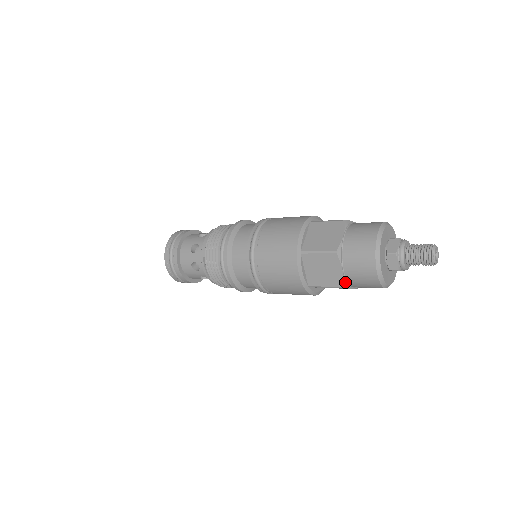
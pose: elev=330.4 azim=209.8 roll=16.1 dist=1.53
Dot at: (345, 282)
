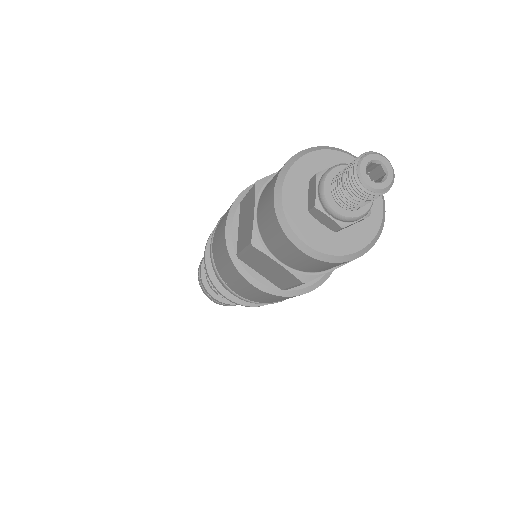
Dot at: (256, 235)
